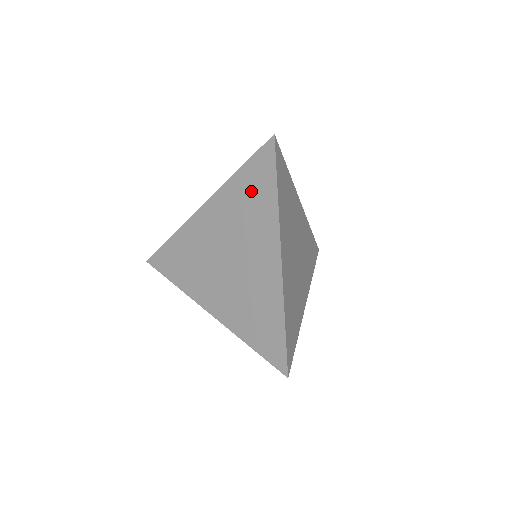
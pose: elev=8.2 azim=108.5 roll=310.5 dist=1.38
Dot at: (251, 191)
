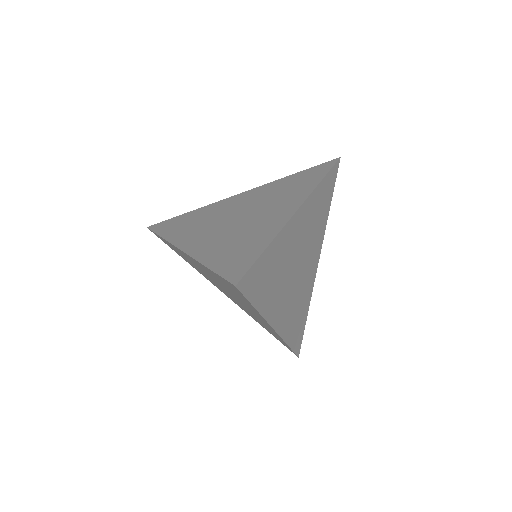
Dot at: (228, 287)
